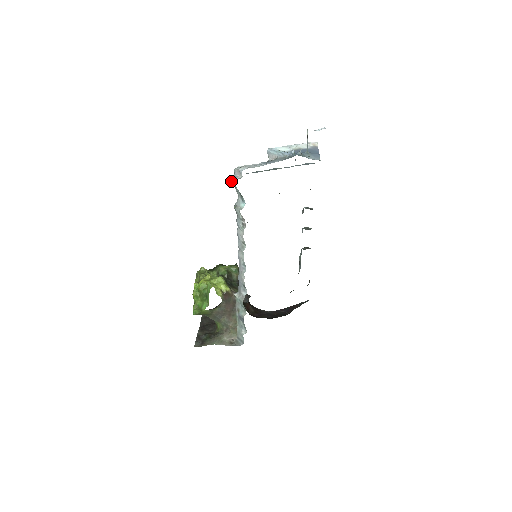
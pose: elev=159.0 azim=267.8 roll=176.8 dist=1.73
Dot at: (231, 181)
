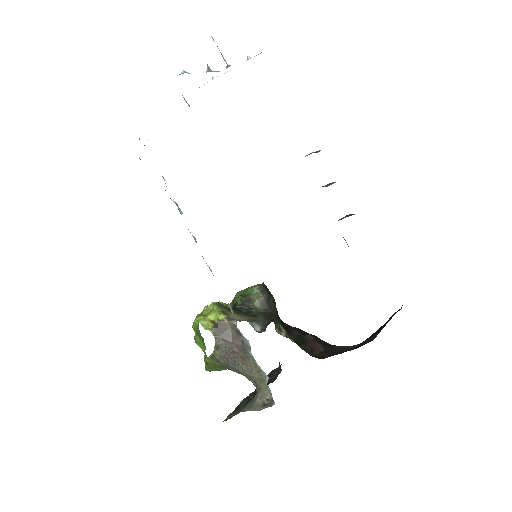
Dot at: occluded
